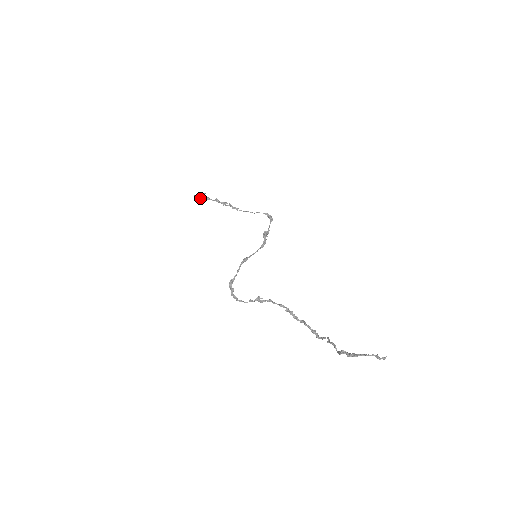
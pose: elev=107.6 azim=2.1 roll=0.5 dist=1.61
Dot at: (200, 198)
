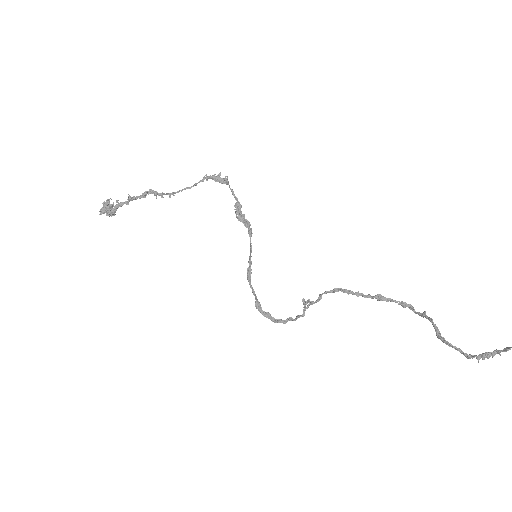
Dot at: (111, 216)
